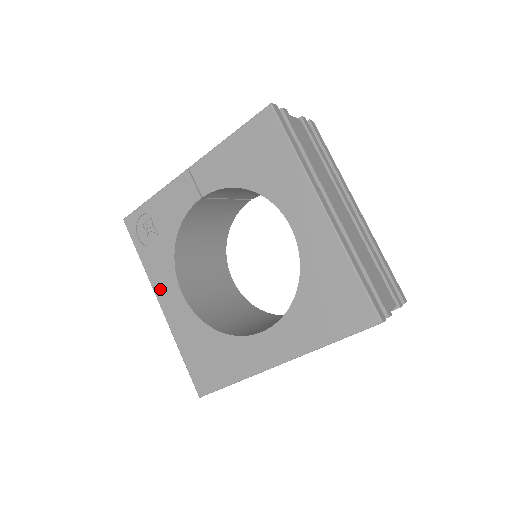
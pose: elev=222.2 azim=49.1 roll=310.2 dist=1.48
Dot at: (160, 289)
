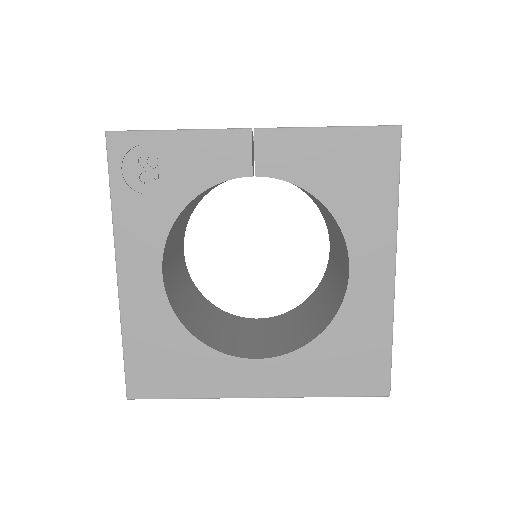
Dot at: (128, 254)
